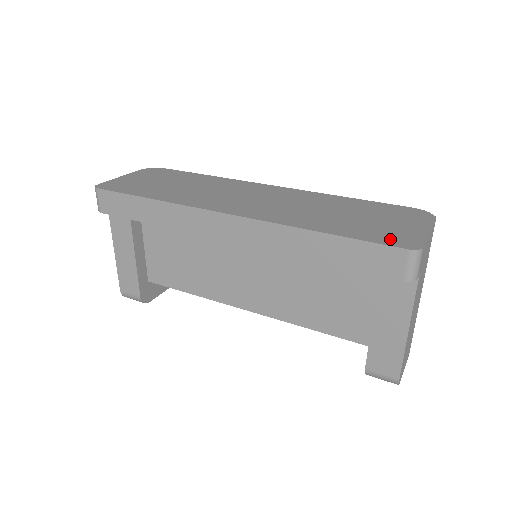
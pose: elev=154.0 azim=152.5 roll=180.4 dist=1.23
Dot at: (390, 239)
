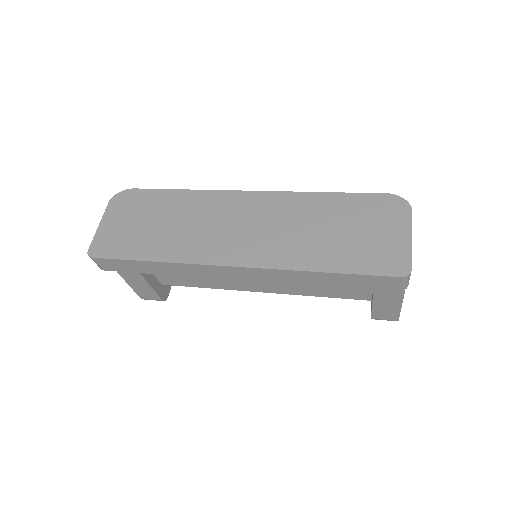
Dot at: (382, 264)
